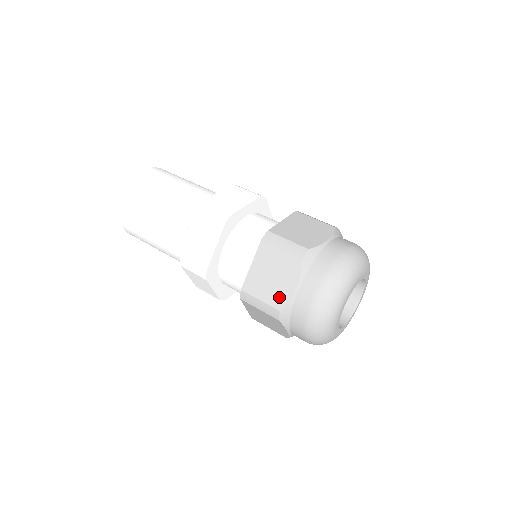
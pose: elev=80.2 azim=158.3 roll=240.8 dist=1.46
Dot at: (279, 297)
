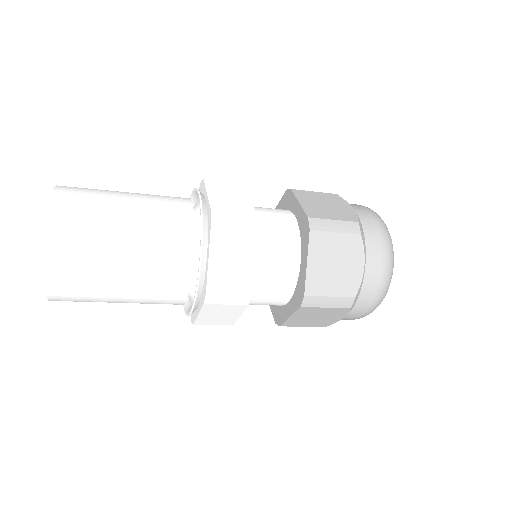
Dot at: (324, 324)
